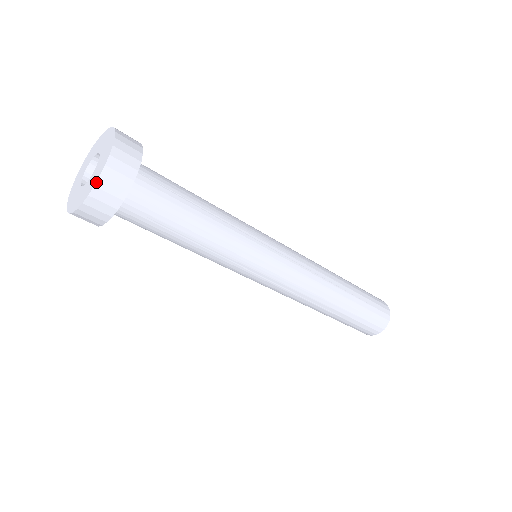
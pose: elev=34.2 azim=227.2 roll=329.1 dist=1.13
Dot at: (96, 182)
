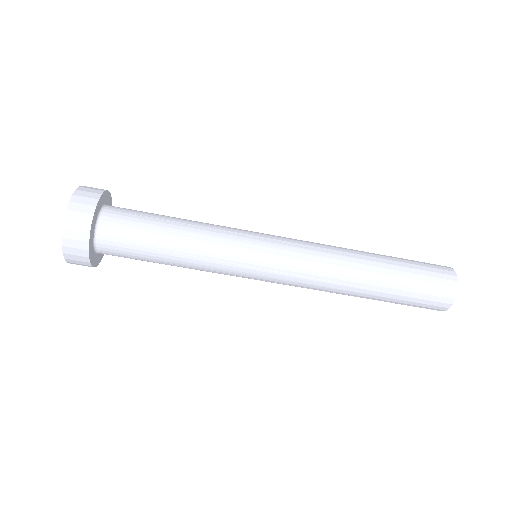
Dot at: (73, 193)
